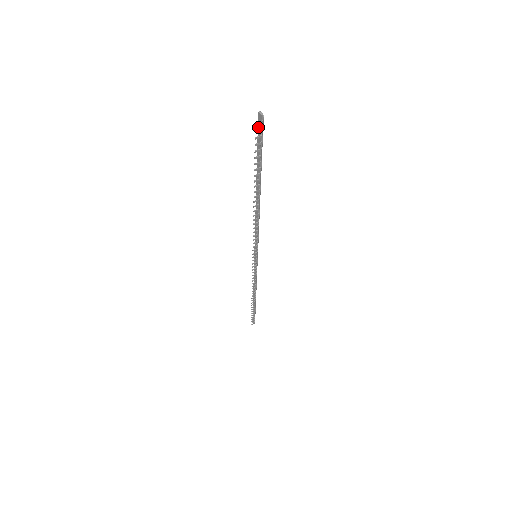
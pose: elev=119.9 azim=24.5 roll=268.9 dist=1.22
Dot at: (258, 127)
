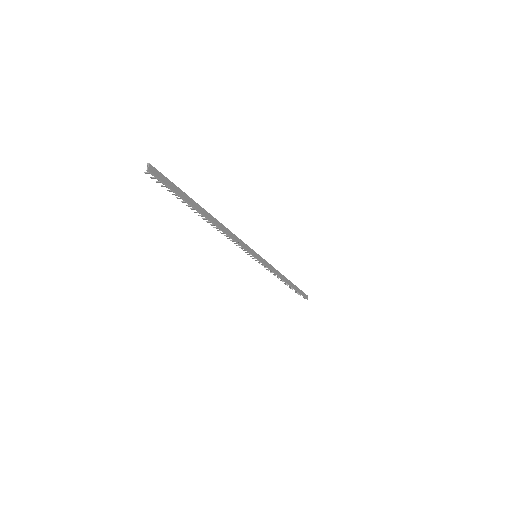
Dot at: (159, 173)
